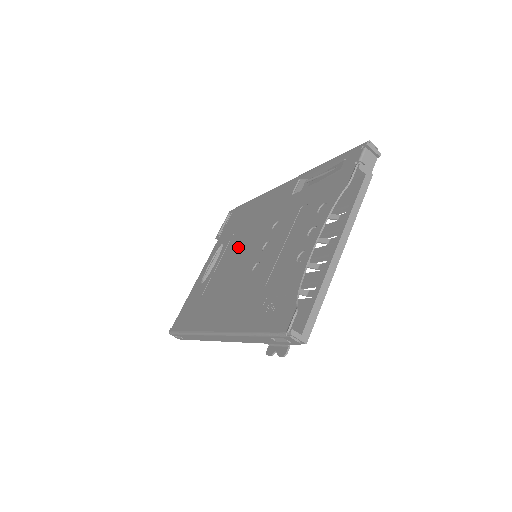
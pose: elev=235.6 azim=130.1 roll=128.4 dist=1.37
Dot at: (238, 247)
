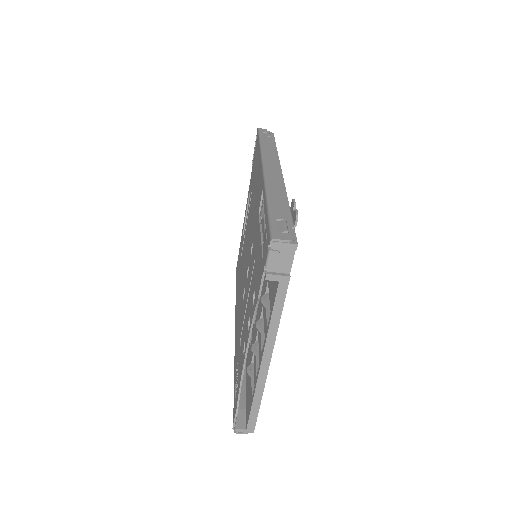
Dot at: (248, 228)
